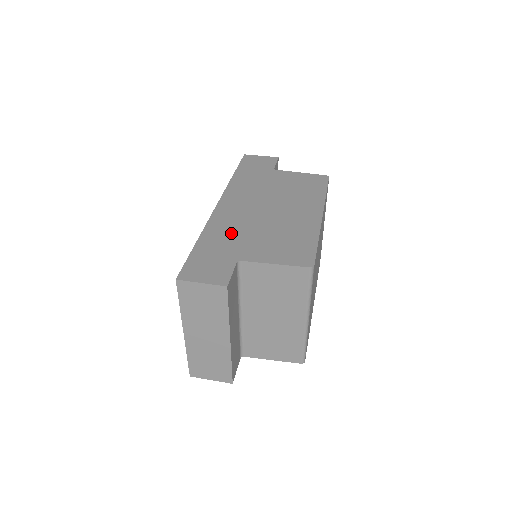
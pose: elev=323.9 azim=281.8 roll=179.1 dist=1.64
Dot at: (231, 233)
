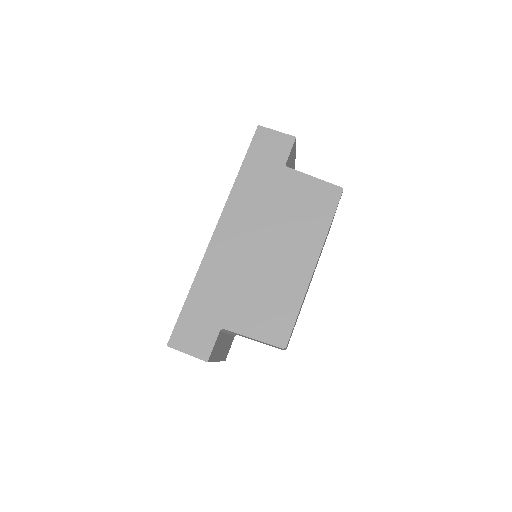
Dot at: (221, 285)
